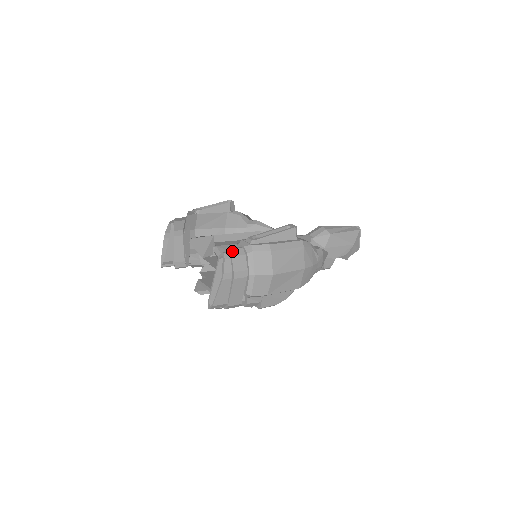
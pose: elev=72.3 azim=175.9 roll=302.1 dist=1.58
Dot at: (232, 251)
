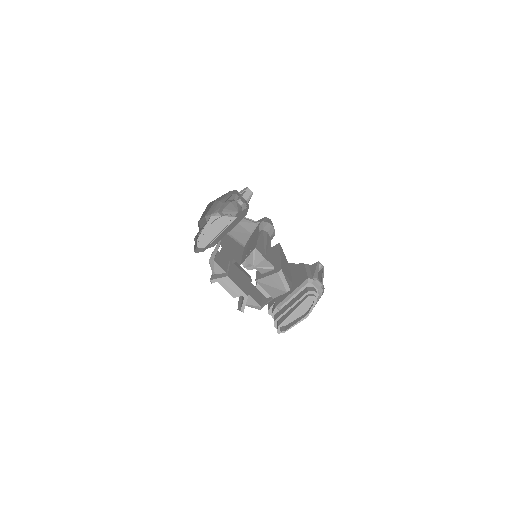
Dot at: occluded
